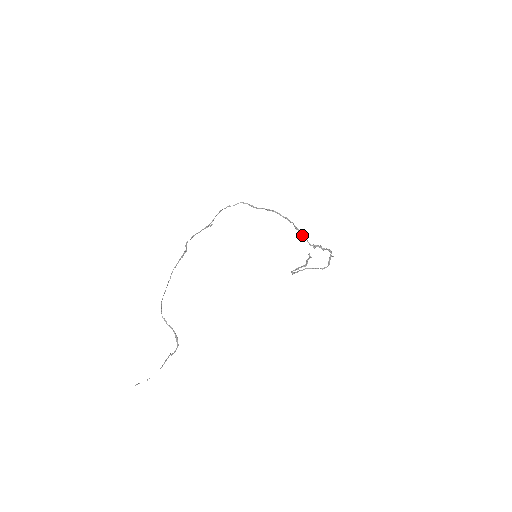
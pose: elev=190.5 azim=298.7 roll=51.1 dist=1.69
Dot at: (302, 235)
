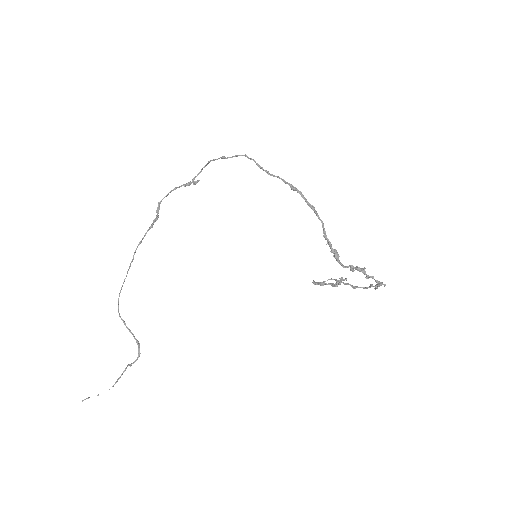
Dot at: (332, 252)
